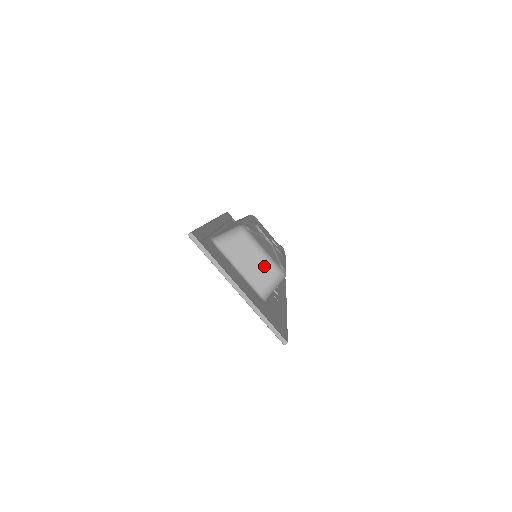
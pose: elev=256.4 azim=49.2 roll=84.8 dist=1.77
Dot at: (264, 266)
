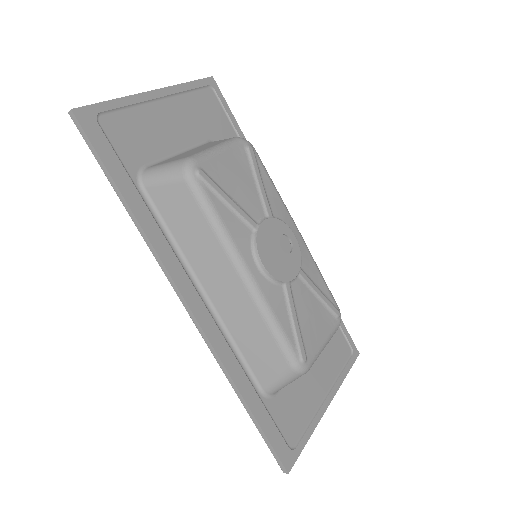
Dot at: occluded
